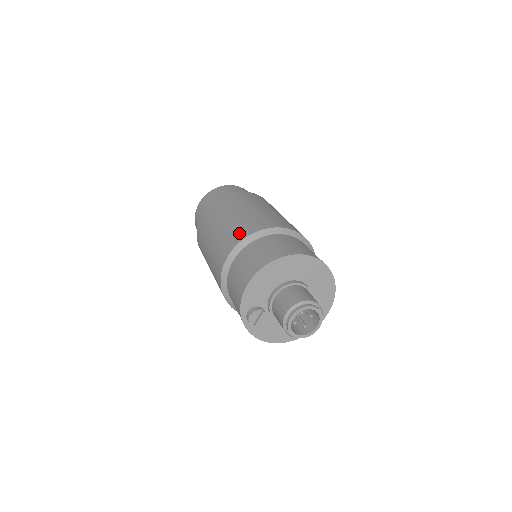
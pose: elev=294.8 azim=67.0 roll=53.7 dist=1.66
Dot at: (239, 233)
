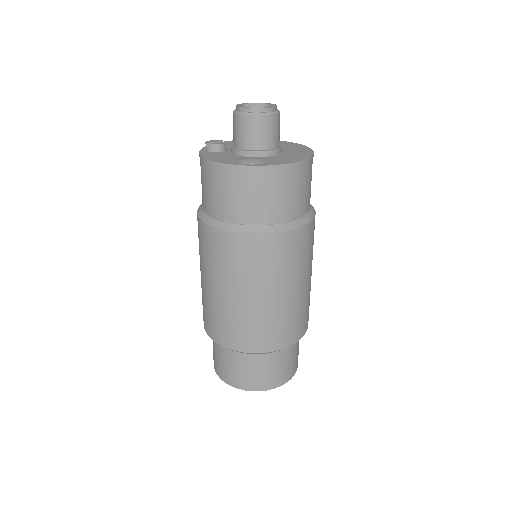
Dot at: occluded
